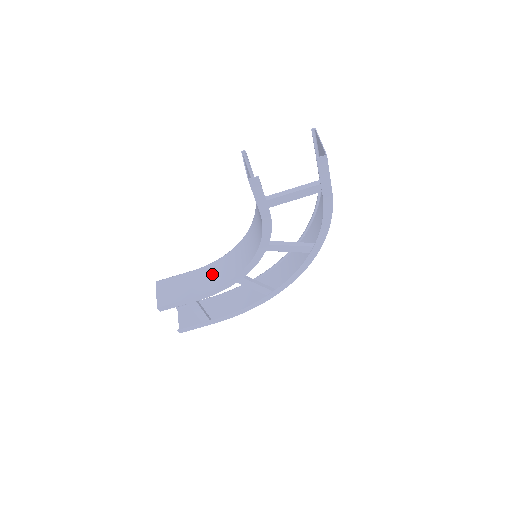
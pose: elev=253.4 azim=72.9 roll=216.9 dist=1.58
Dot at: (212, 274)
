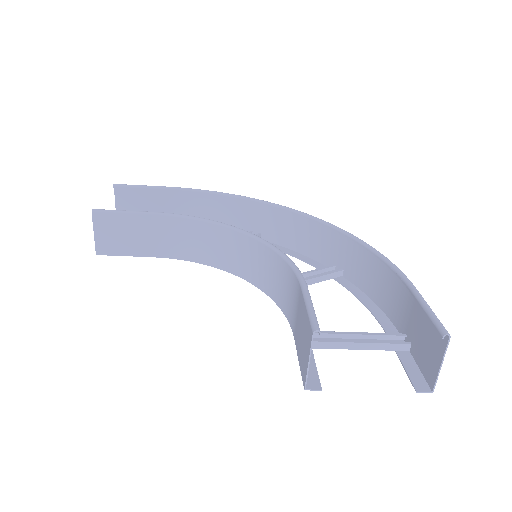
Dot at: (184, 237)
